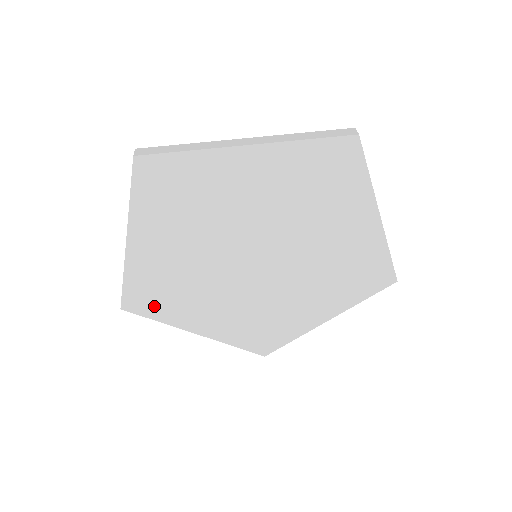
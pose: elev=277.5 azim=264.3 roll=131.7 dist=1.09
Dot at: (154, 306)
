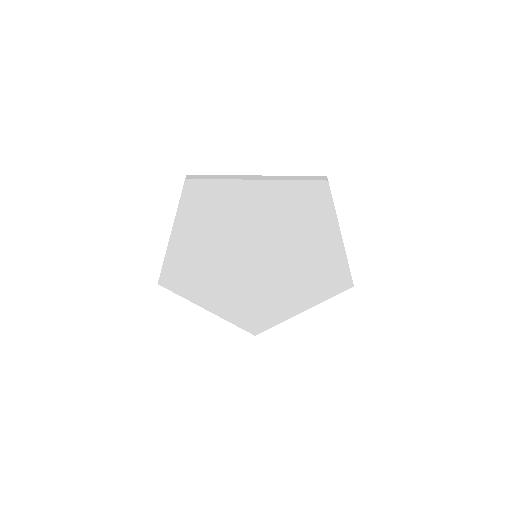
Dot at: (181, 284)
